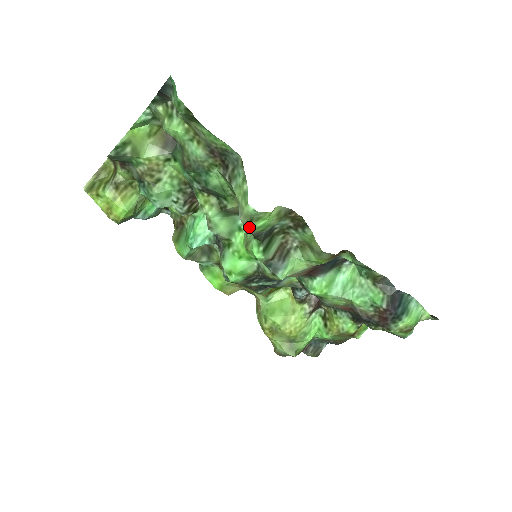
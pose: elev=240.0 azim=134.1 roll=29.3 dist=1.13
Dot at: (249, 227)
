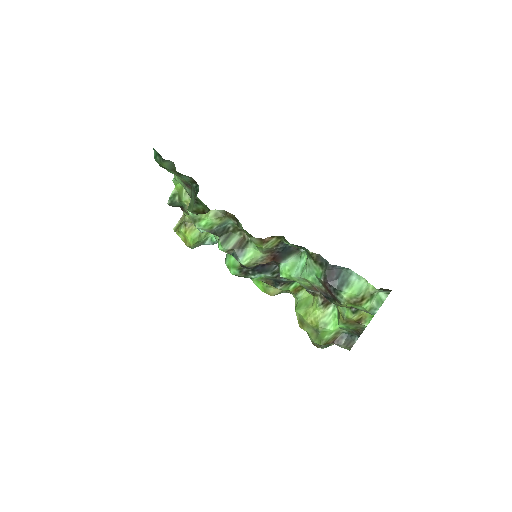
Dot at: (196, 226)
